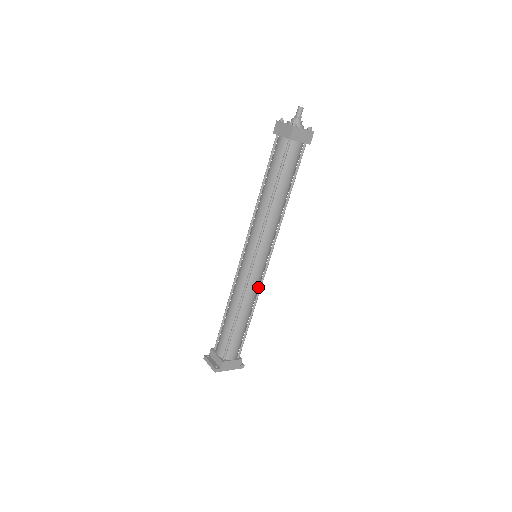
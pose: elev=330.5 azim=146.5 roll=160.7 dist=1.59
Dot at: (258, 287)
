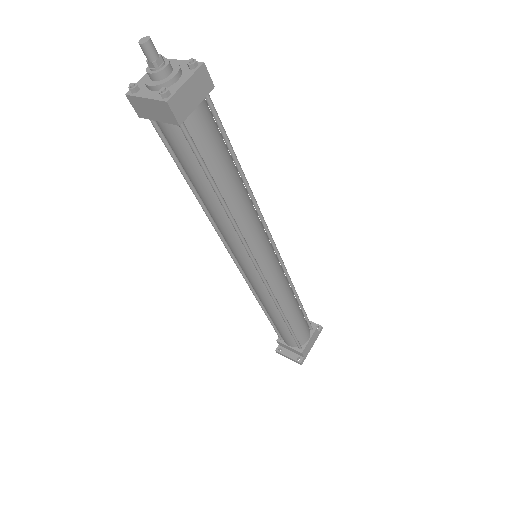
Dot at: (285, 277)
